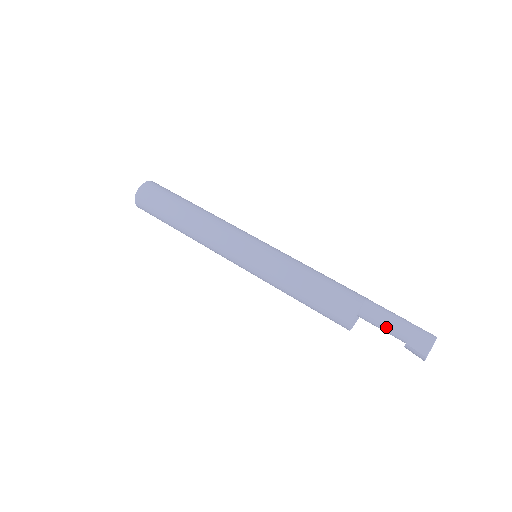
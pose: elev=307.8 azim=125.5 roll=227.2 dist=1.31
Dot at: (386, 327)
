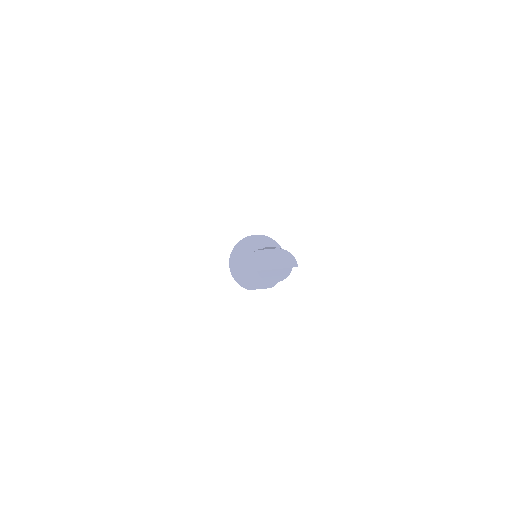
Dot at: occluded
